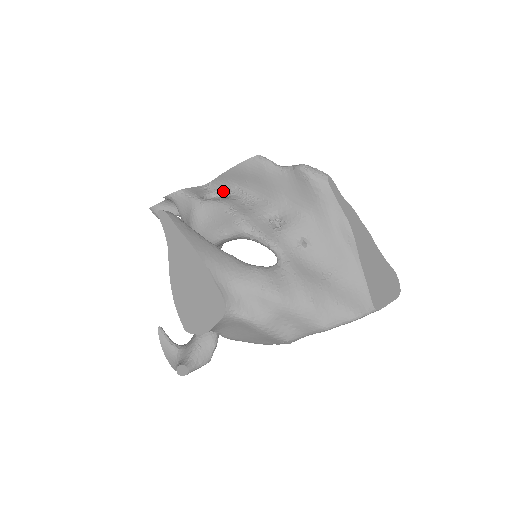
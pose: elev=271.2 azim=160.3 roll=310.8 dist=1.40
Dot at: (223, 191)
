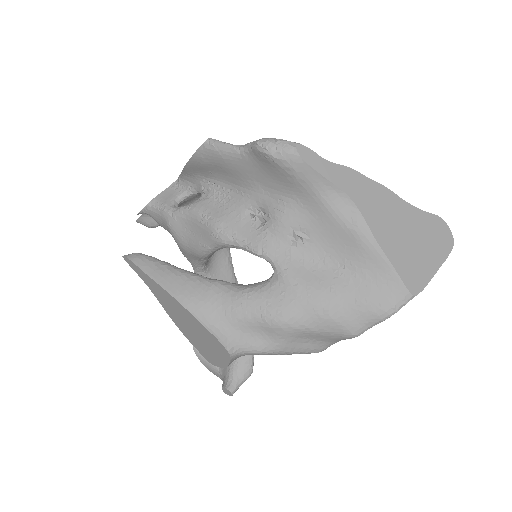
Dot at: (194, 187)
